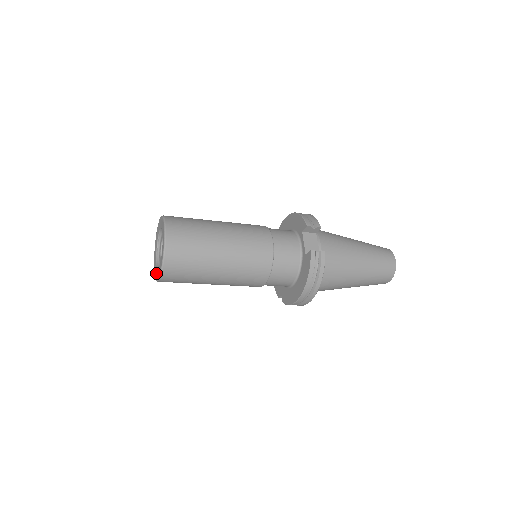
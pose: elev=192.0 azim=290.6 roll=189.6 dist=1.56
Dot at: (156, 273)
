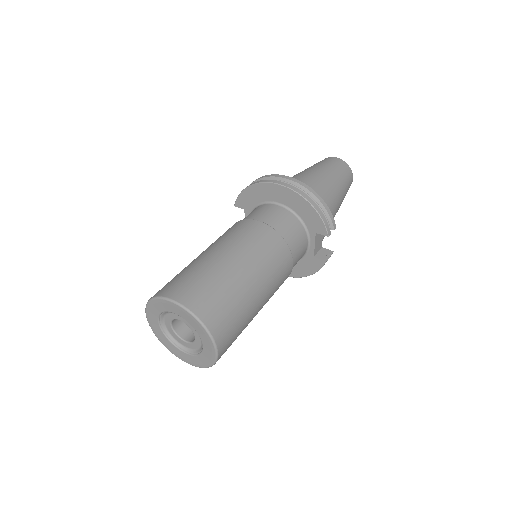
Dot at: (168, 345)
